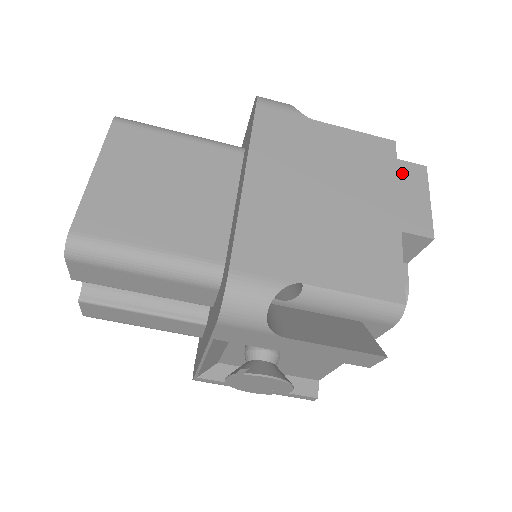
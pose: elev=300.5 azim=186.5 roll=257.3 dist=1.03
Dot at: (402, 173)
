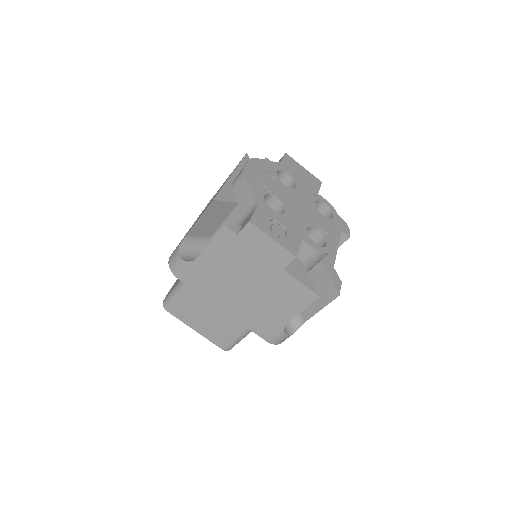
Dot at: (248, 240)
